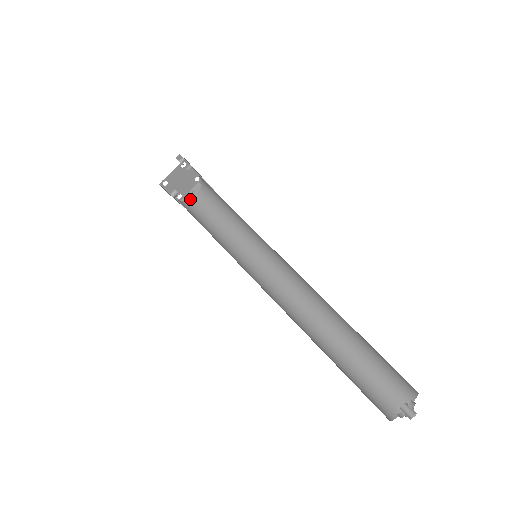
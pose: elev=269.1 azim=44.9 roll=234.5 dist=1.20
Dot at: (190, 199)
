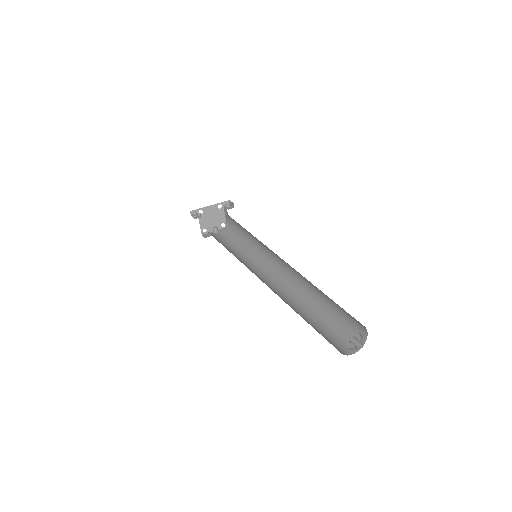
Dot at: (227, 223)
